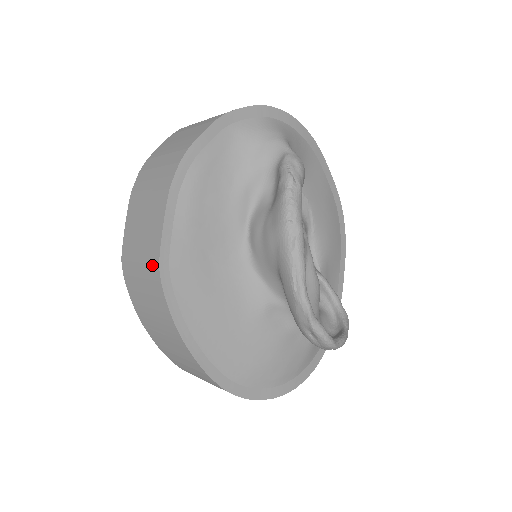
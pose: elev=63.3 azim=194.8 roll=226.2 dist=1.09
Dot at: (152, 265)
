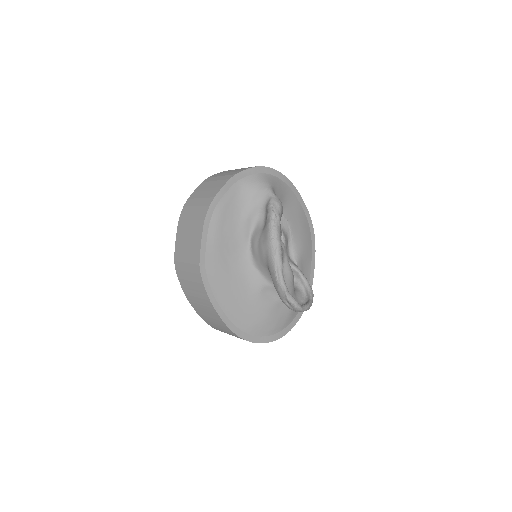
Dot at: (195, 265)
